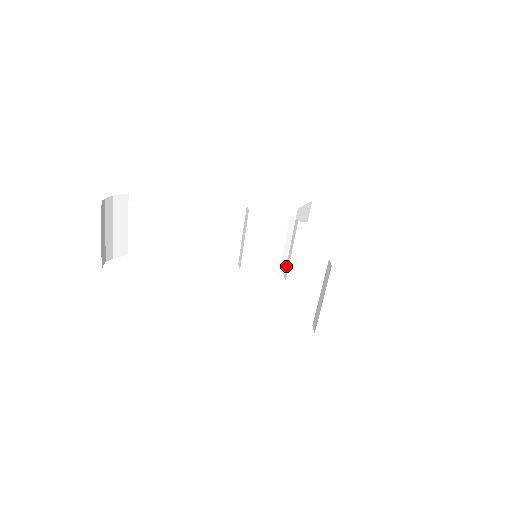
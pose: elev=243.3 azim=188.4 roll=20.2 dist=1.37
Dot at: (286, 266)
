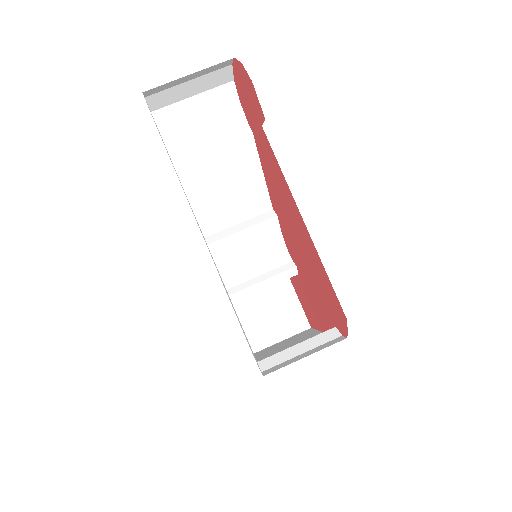
Dot at: (240, 284)
